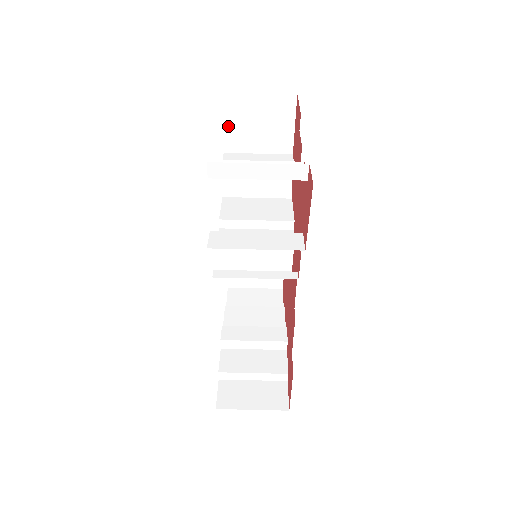
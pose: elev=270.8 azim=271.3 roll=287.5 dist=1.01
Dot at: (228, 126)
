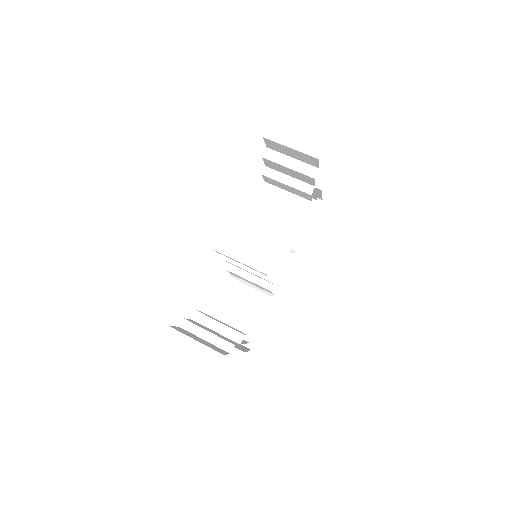
Dot at: (274, 203)
